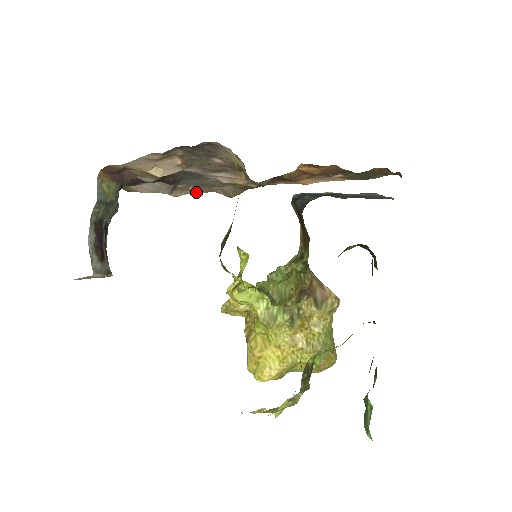
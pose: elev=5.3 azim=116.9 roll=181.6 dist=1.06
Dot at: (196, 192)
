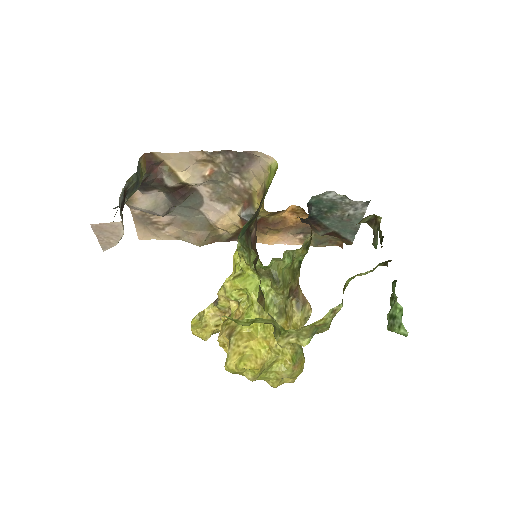
Dot at: (166, 237)
